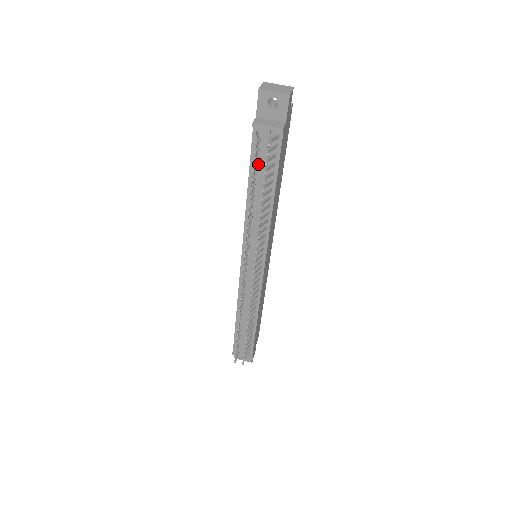
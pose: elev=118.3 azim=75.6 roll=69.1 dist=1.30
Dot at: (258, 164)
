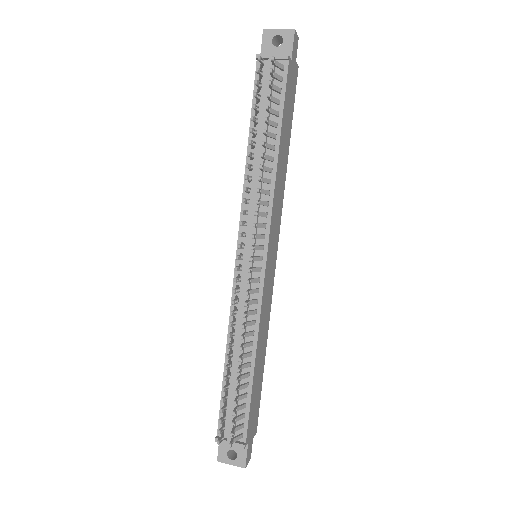
Dot at: (261, 106)
